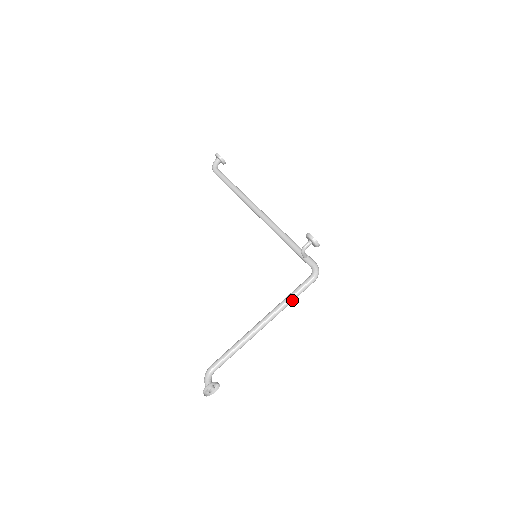
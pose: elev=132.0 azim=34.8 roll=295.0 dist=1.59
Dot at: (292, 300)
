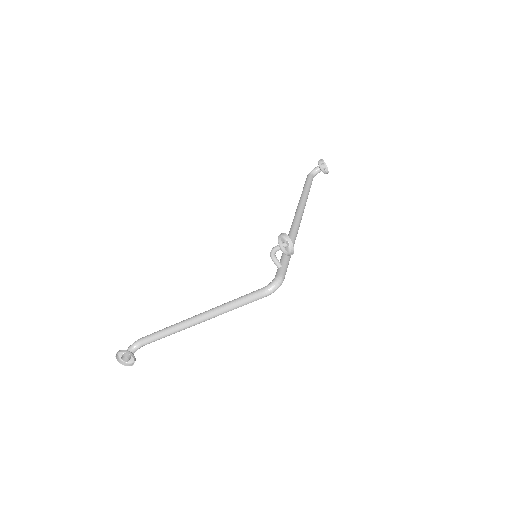
Dot at: (233, 306)
